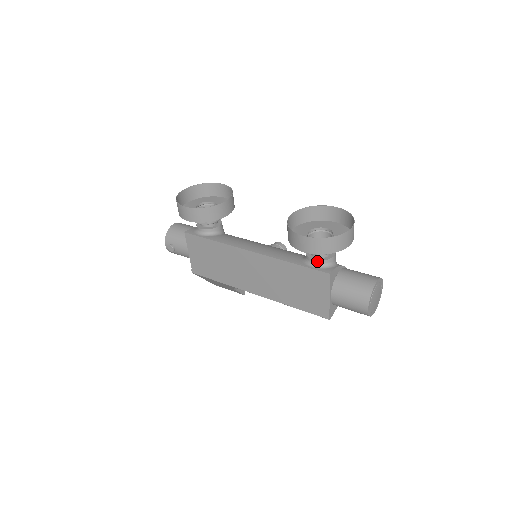
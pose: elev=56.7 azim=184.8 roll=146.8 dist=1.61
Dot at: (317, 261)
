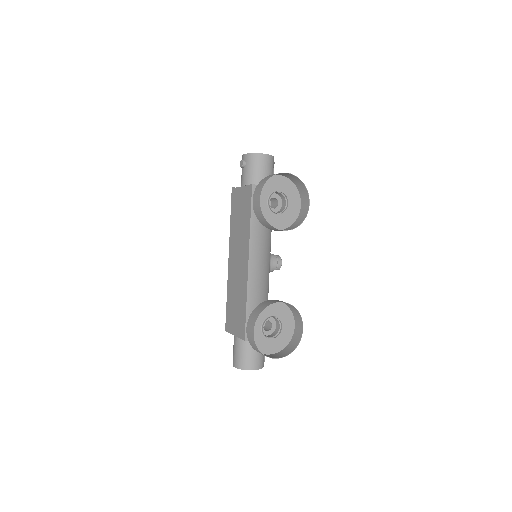
Dot at: occluded
